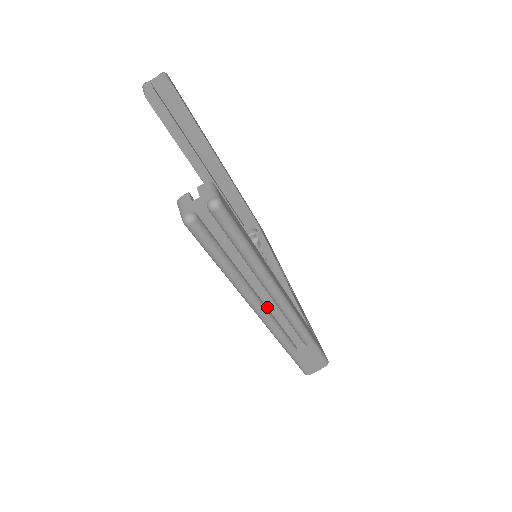
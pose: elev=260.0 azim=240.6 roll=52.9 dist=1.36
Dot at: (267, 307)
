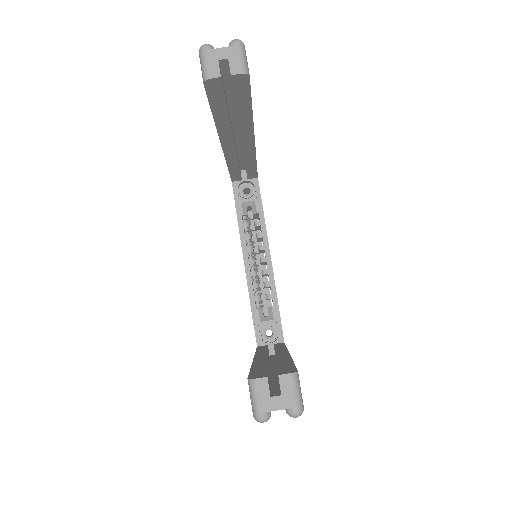
Dot at: occluded
